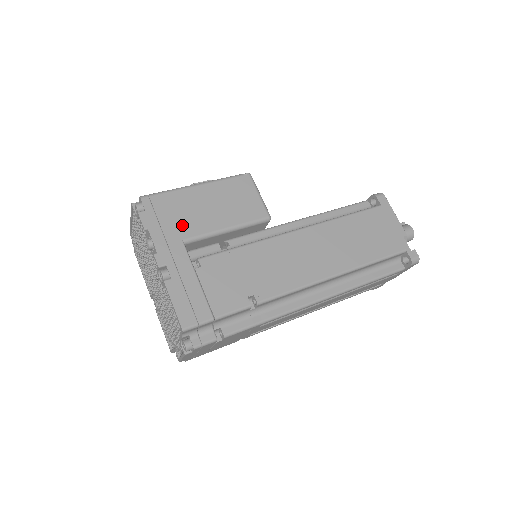
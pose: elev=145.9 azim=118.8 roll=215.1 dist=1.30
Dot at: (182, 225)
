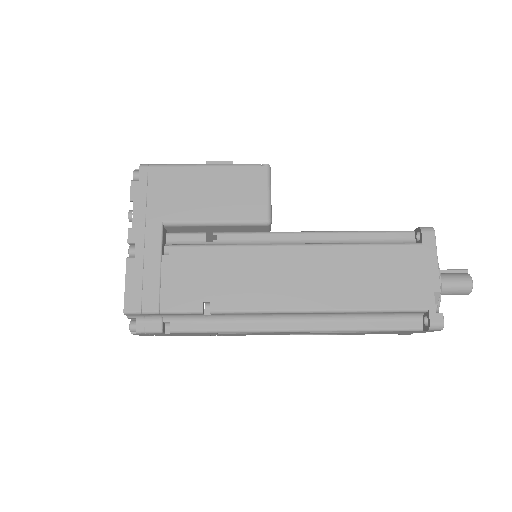
Dot at: (168, 205)
